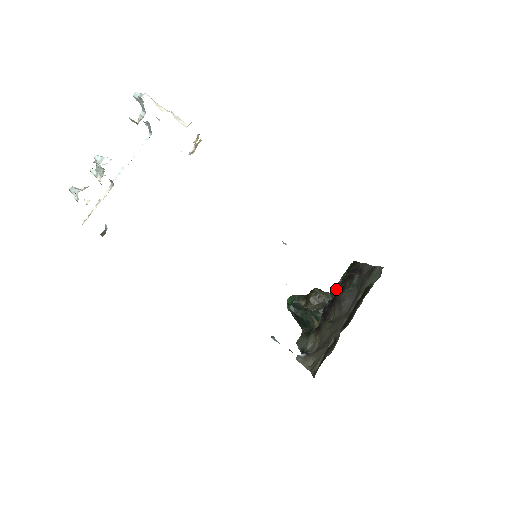
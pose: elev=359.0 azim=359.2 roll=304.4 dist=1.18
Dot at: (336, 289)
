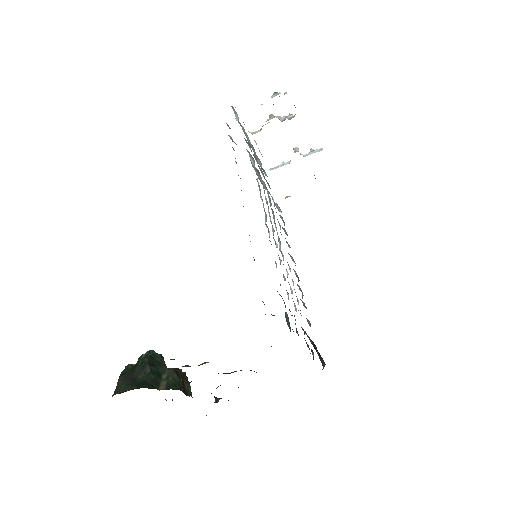
Dot at: occluded
